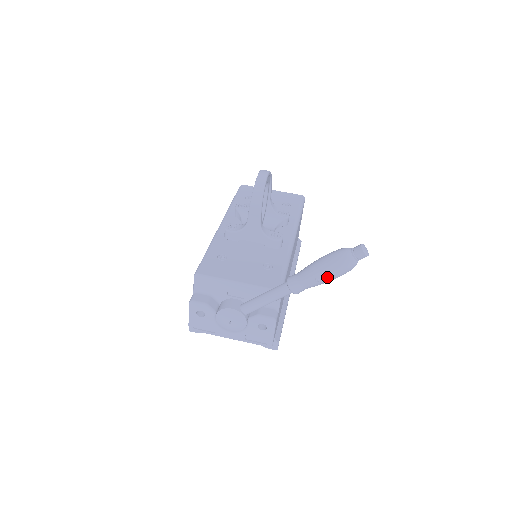
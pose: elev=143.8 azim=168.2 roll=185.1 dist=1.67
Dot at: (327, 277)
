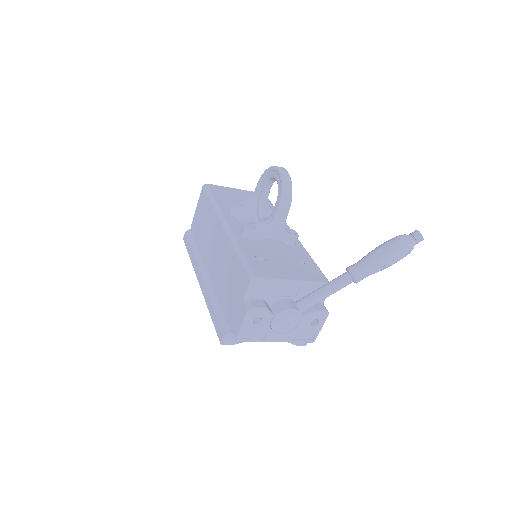
Dot at: (392, 263)
